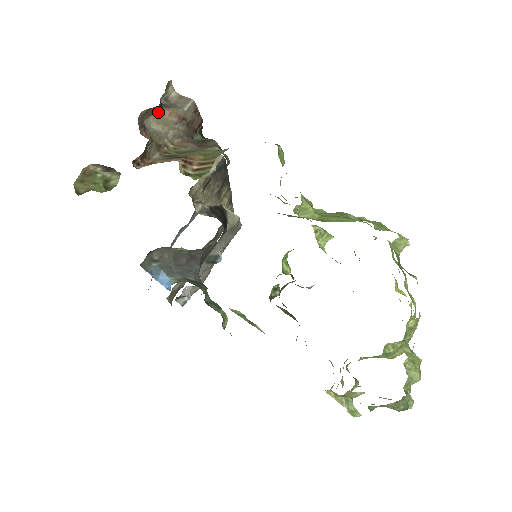
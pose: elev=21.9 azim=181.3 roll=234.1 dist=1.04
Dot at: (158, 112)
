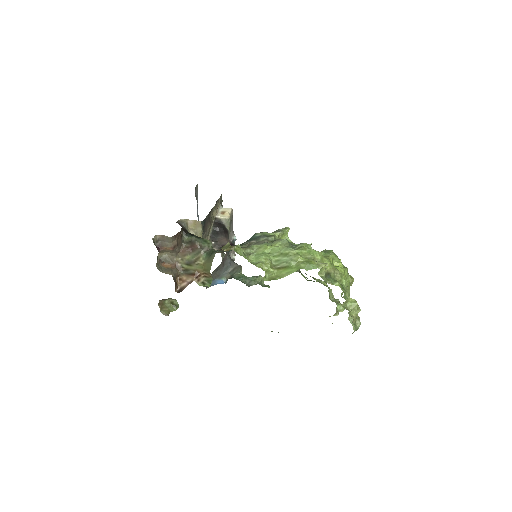
Dot at: (160, 252)
